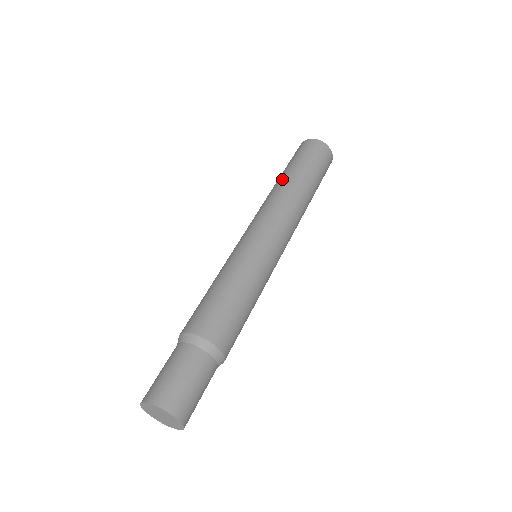
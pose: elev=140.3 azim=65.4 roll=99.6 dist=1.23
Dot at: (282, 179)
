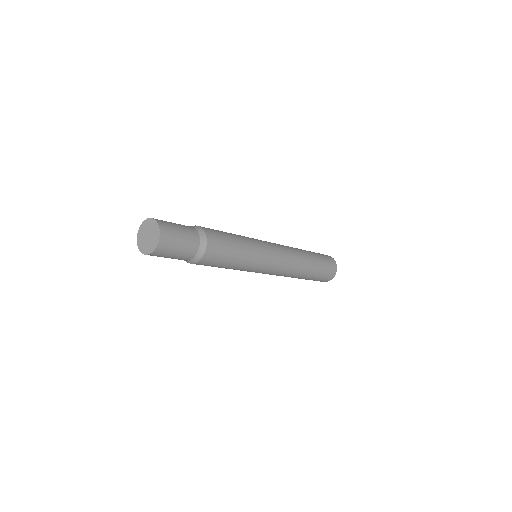
Dot at: (306, 252)
